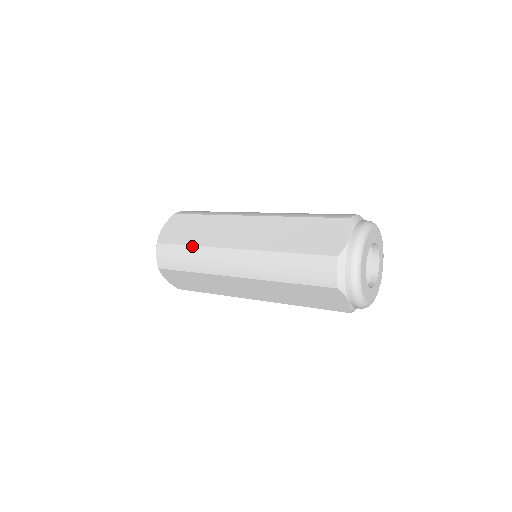
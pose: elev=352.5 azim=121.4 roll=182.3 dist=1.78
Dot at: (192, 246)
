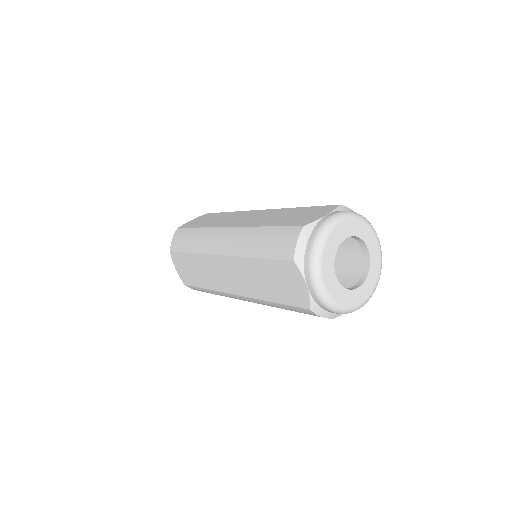
Dot at: (199, 228)
